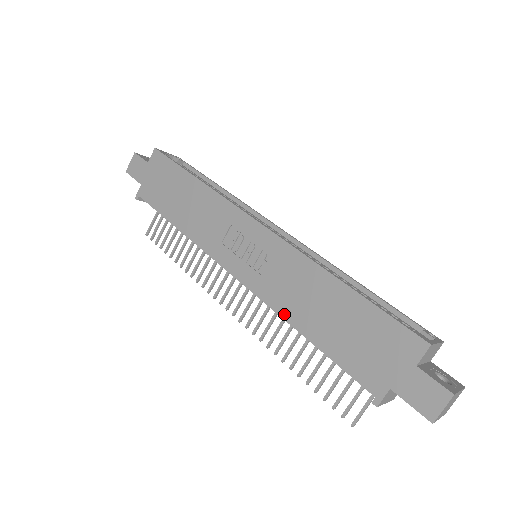
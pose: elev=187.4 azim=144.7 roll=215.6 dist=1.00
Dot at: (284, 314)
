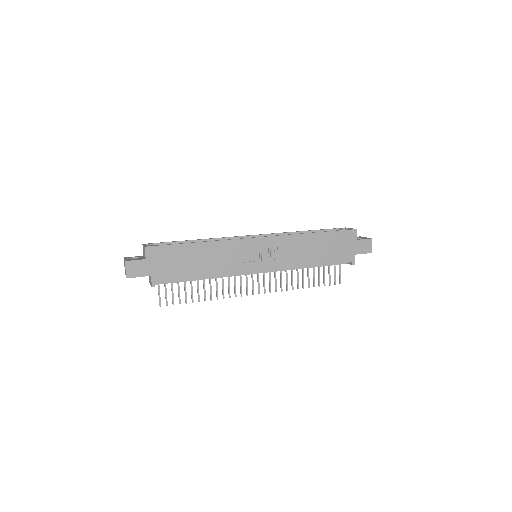
Dot at: (300, 265)
